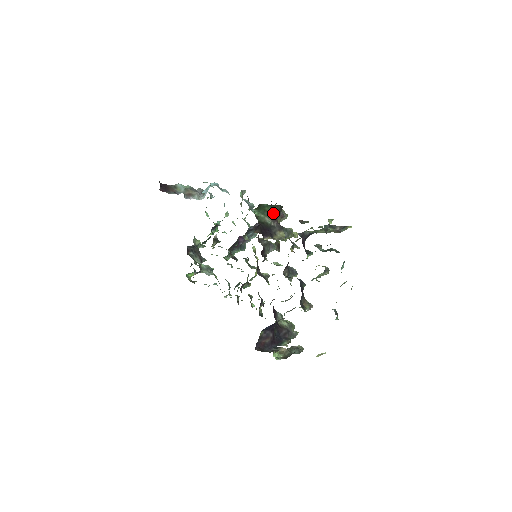
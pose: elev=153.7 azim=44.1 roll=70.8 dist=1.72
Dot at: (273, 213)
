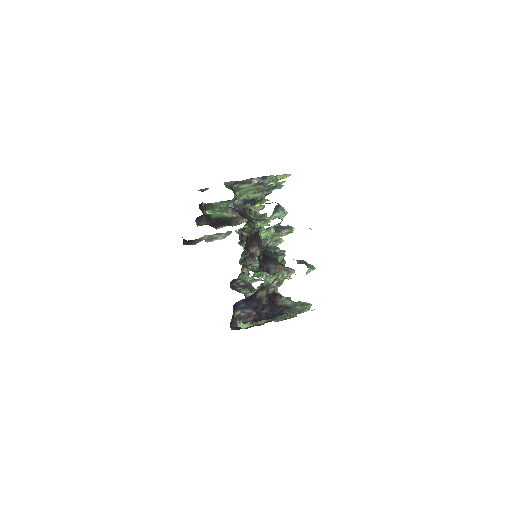
Dot at: occluded
